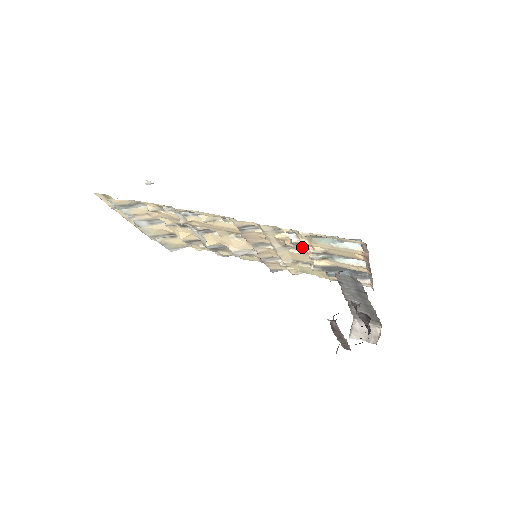
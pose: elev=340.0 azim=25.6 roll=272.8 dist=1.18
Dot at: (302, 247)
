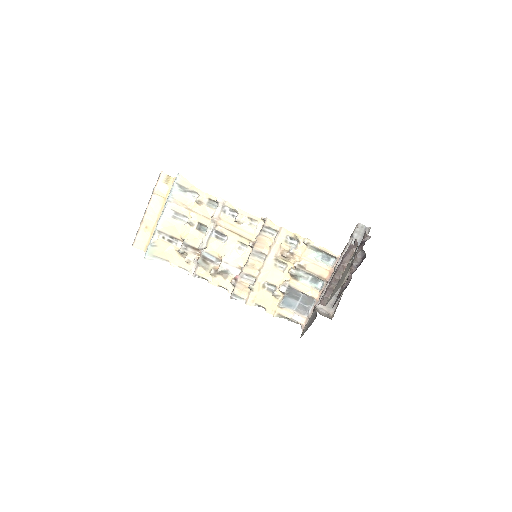
Dot at: (290, 260)
